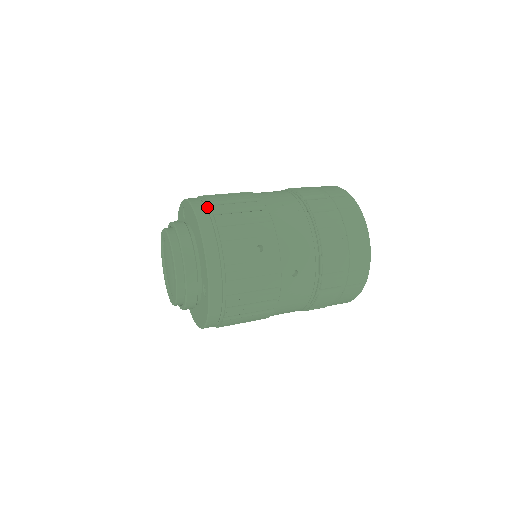
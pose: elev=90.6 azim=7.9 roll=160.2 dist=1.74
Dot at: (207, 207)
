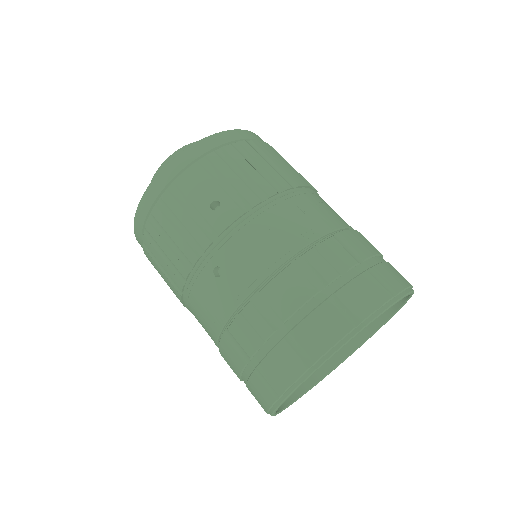
Dot at: (244, 140)
